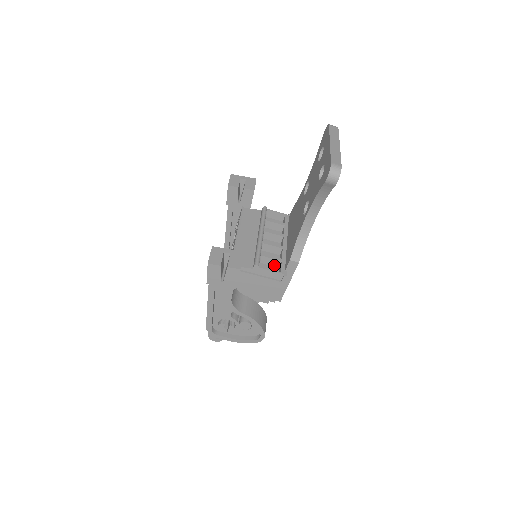
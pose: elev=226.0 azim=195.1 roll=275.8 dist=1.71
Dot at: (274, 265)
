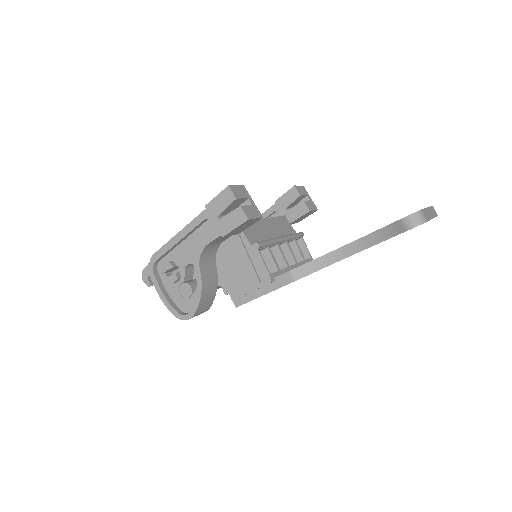
Dot at: (268, 268)
